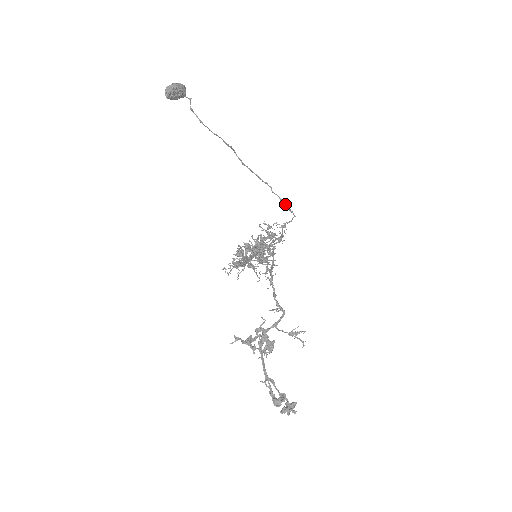
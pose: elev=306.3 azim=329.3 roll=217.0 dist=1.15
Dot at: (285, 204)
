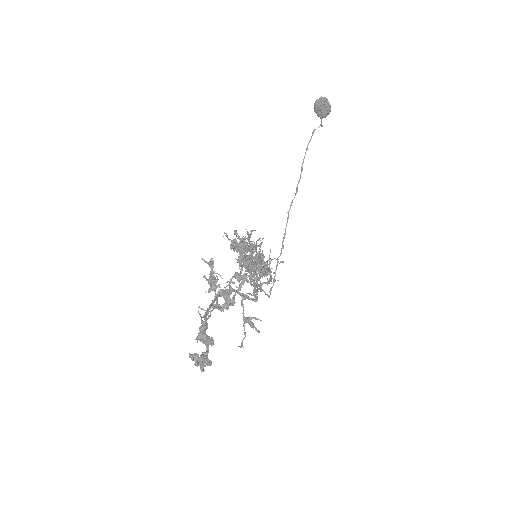
Dot at: occluded
